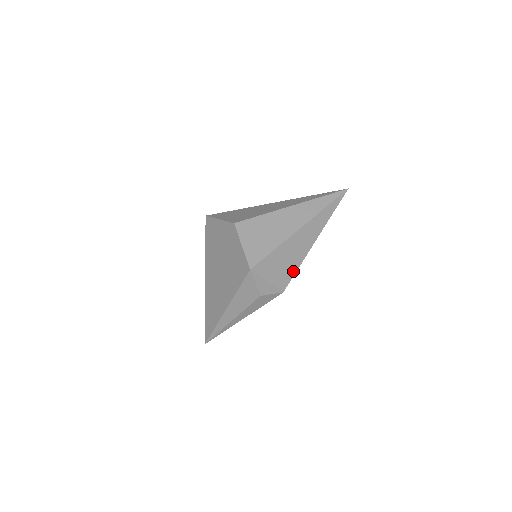
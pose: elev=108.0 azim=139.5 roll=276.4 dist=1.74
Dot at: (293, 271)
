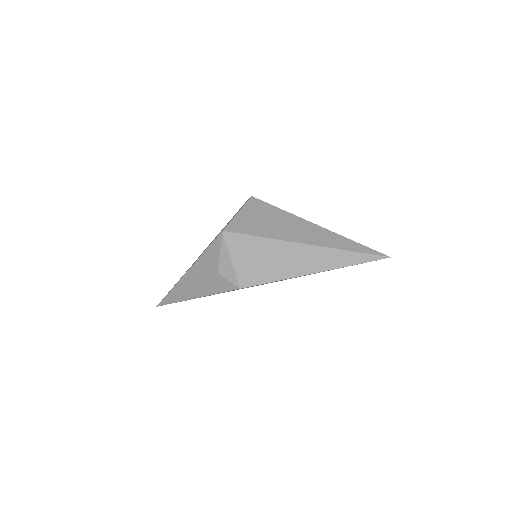
Dot at: (266, 278)
